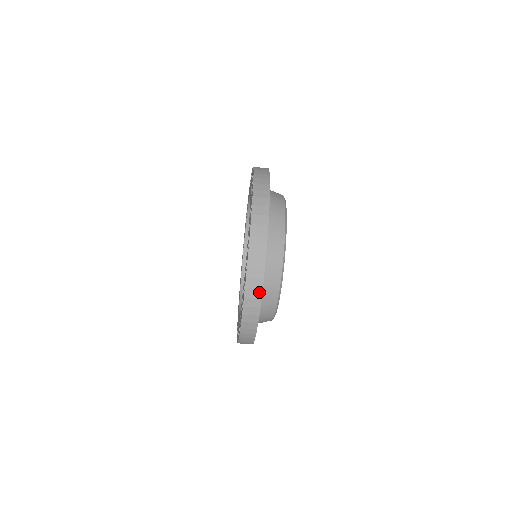
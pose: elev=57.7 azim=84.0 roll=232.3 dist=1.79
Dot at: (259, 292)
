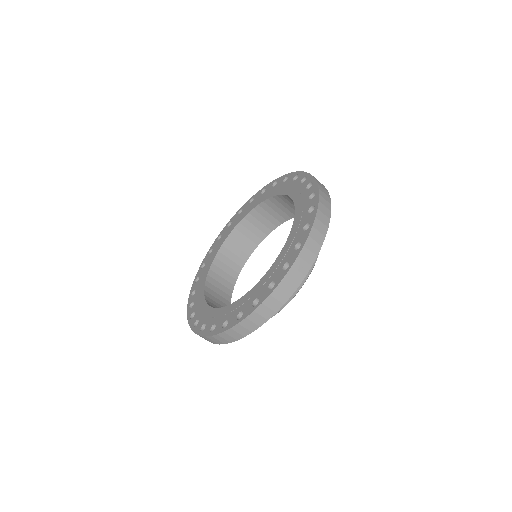
Dot at: (286, 297)
